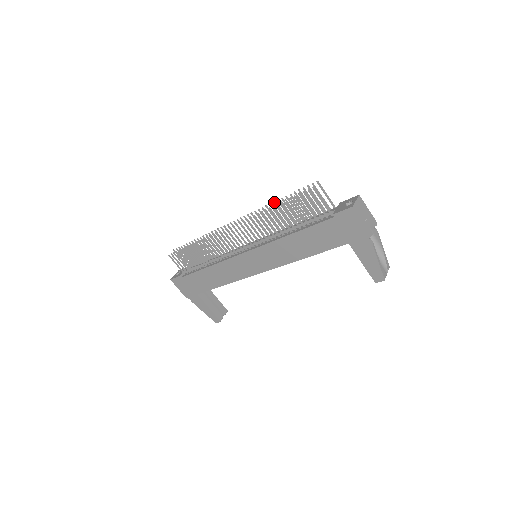
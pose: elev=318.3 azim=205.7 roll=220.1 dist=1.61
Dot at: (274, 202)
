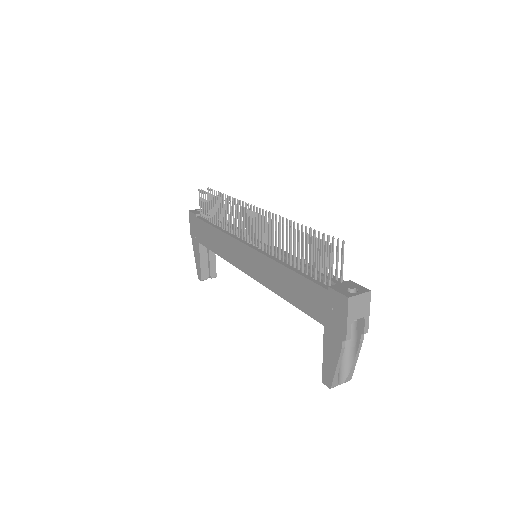
Dot at: (298, 224)
